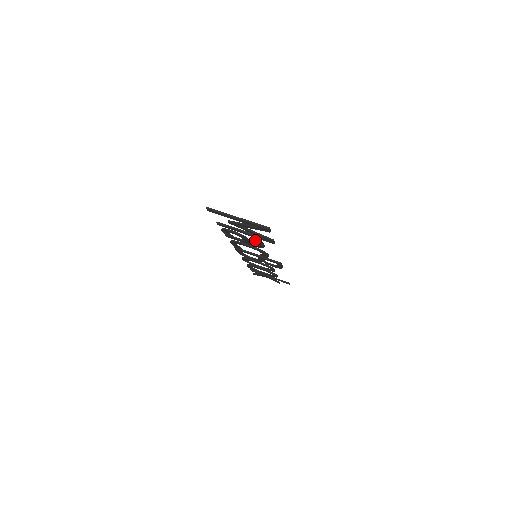
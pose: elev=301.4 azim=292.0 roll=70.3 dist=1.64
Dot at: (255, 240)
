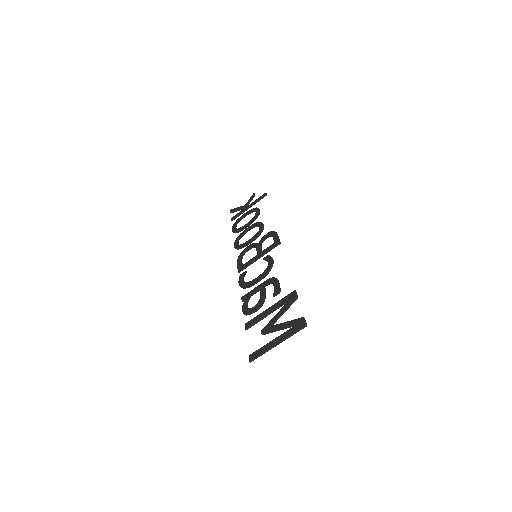
Dot at: occluded
